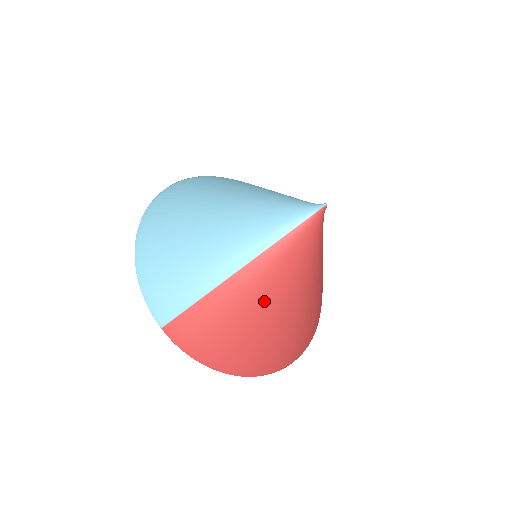
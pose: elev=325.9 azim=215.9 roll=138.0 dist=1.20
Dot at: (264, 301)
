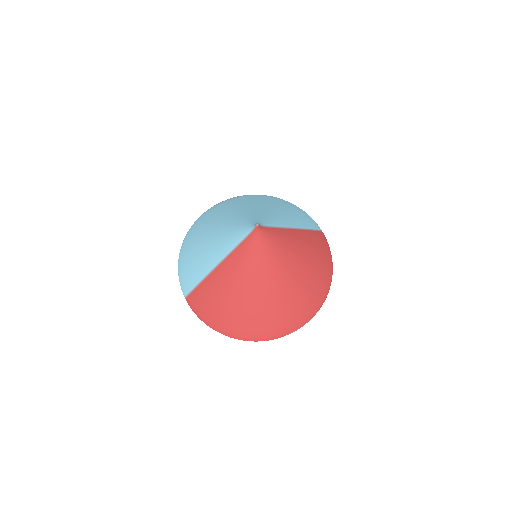
Dot at: (234, 288)
